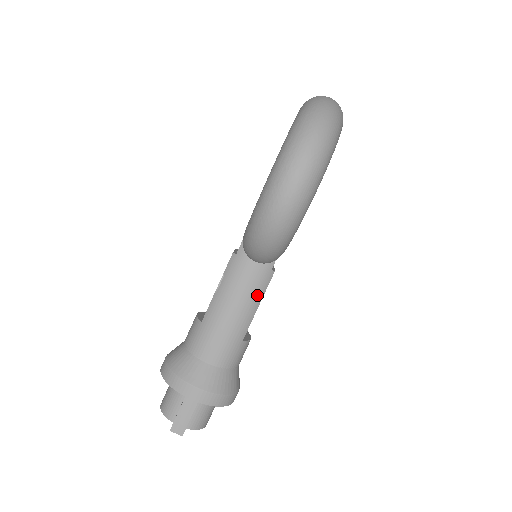
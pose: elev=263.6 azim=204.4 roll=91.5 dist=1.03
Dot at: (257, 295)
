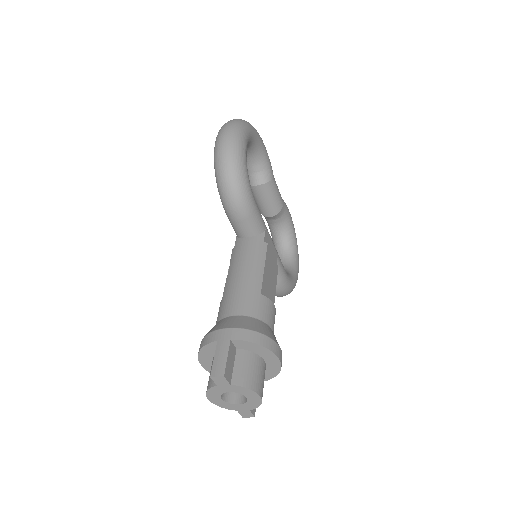
Dot at: (259, 259)
